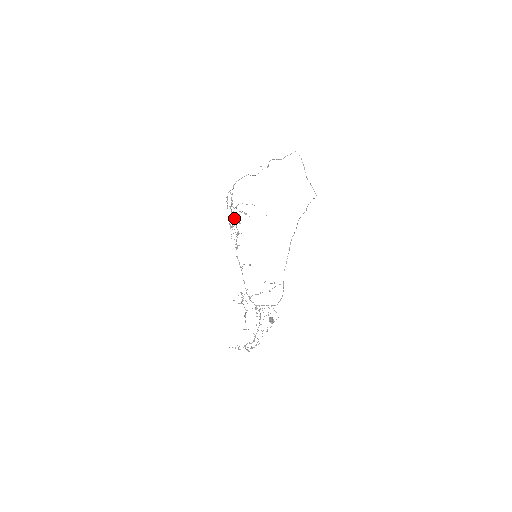
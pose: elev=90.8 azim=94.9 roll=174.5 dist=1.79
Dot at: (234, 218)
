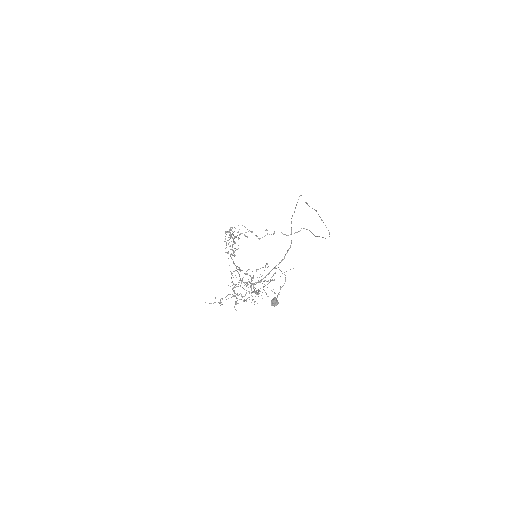
Dot at: (232, 245)
